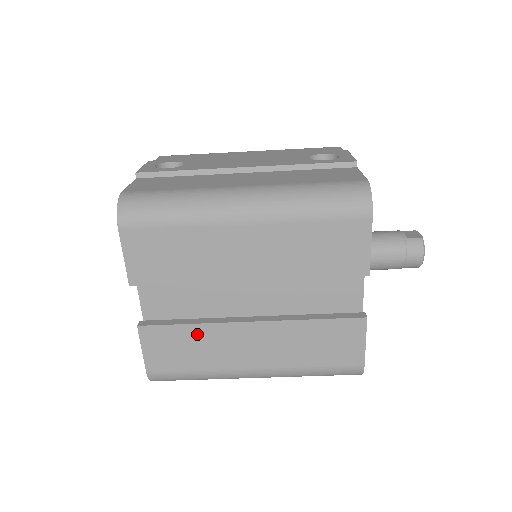
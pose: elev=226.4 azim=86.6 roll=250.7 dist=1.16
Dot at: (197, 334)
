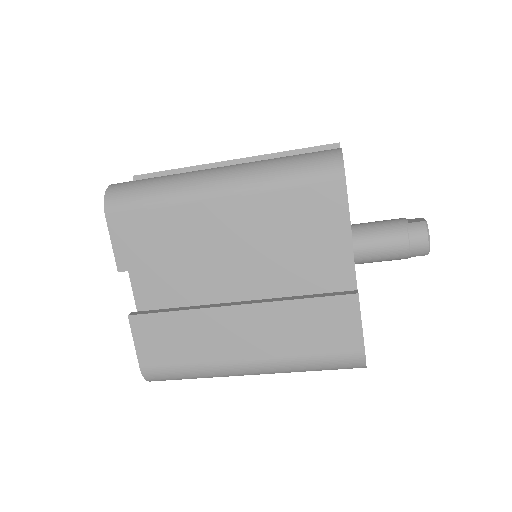
Dot at: (185, 322)
